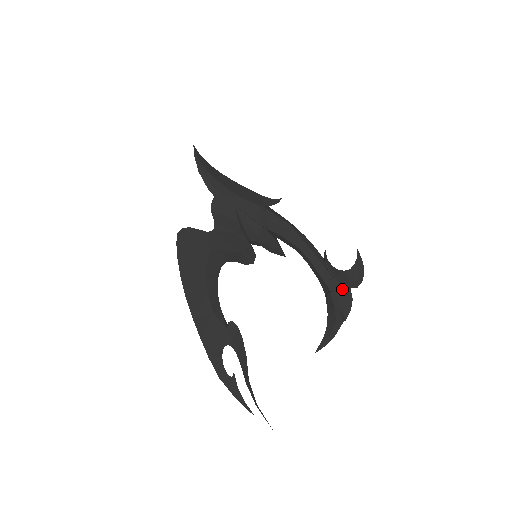
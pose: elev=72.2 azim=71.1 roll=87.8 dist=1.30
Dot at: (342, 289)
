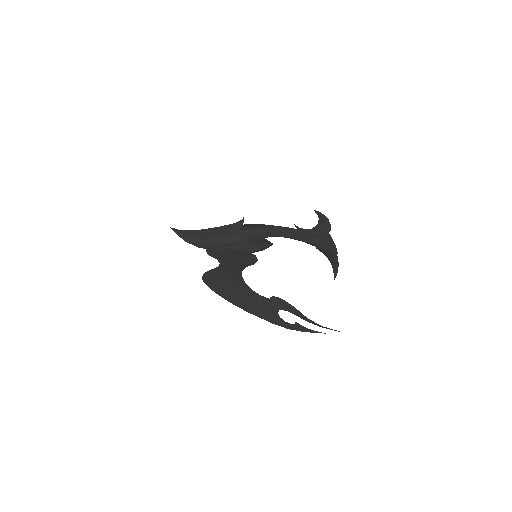
Dot at: (321, 239)
